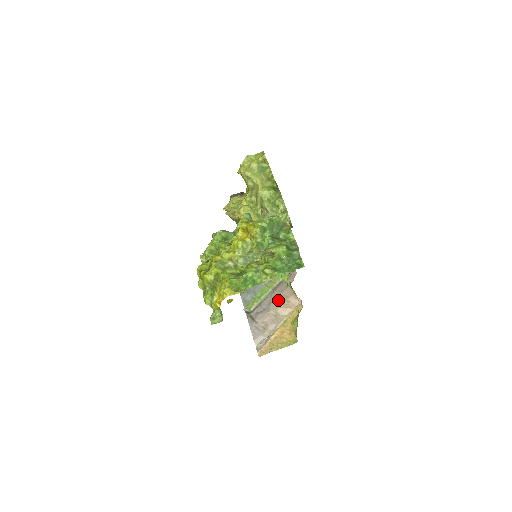
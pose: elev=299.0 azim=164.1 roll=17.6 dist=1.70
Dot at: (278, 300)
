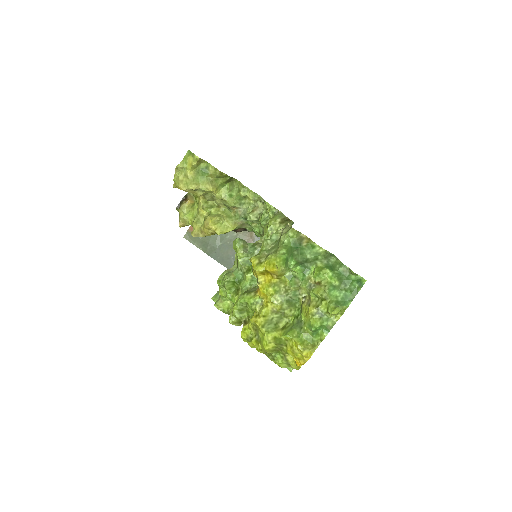
Dot at: occluded
